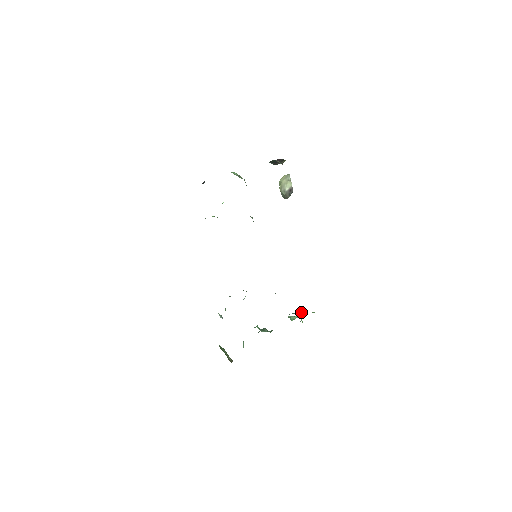
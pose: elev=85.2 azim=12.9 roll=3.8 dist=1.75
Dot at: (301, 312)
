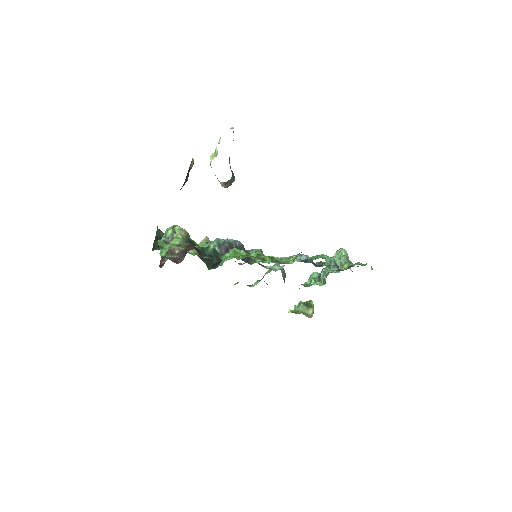
Dot at: (334, 269)
